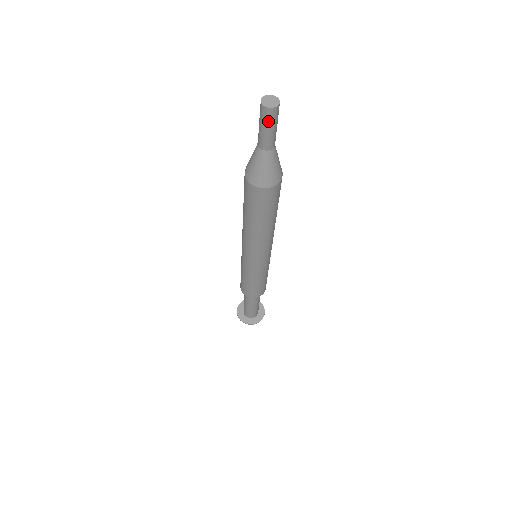
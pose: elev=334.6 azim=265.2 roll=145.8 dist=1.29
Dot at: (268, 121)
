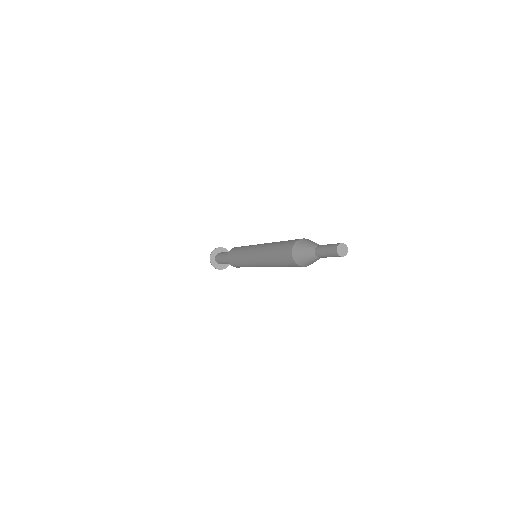
Dot at: occluded
